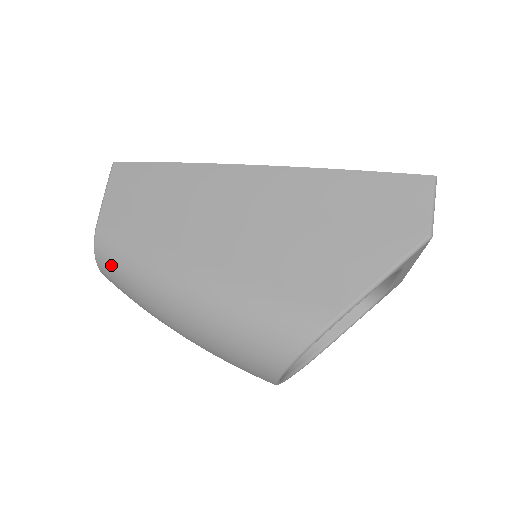
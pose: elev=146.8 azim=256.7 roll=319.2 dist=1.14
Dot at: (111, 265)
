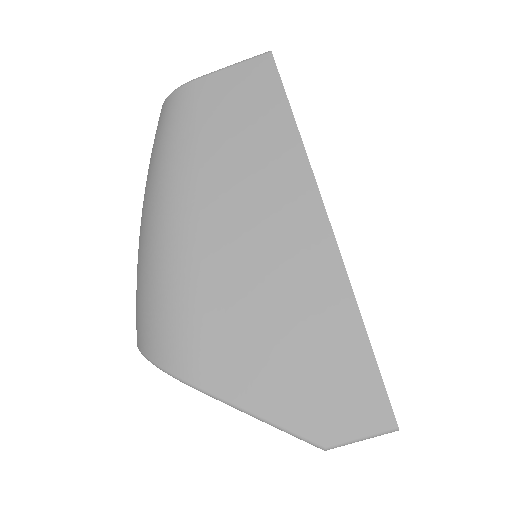
Dot at: (164, 121)
